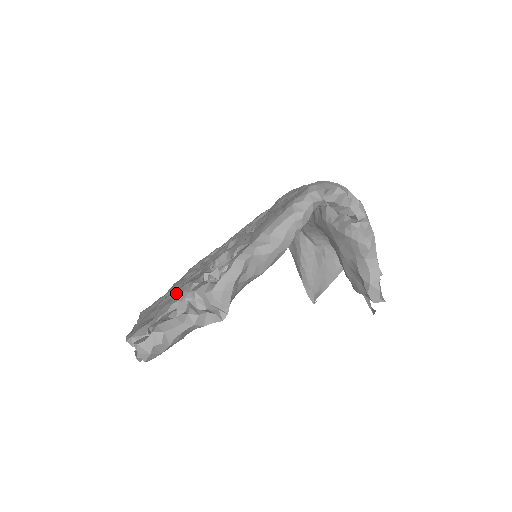
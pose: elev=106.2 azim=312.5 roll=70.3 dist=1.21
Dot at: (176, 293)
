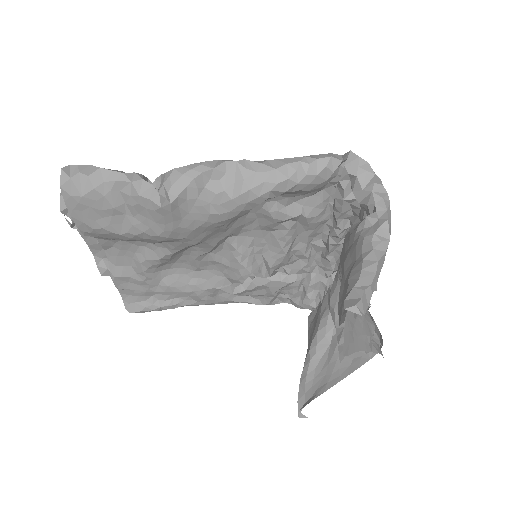
Dot at: occluded
